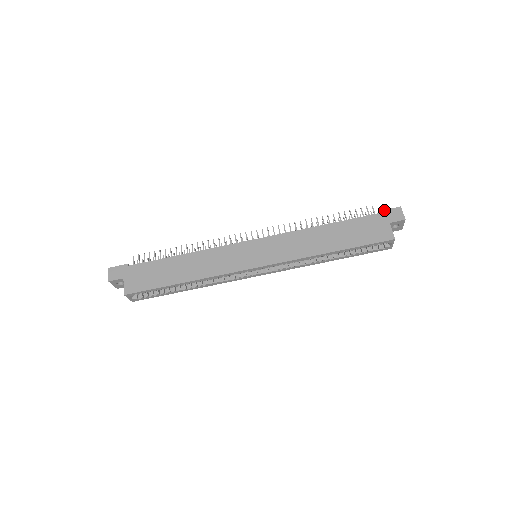
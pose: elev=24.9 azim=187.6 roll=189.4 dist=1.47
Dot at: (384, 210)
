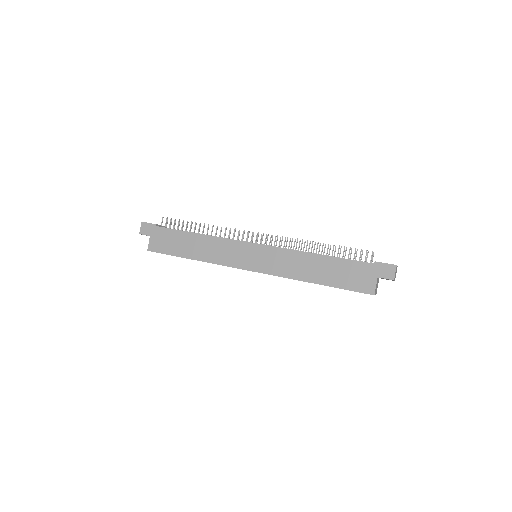
Dot at: (379, 262)
